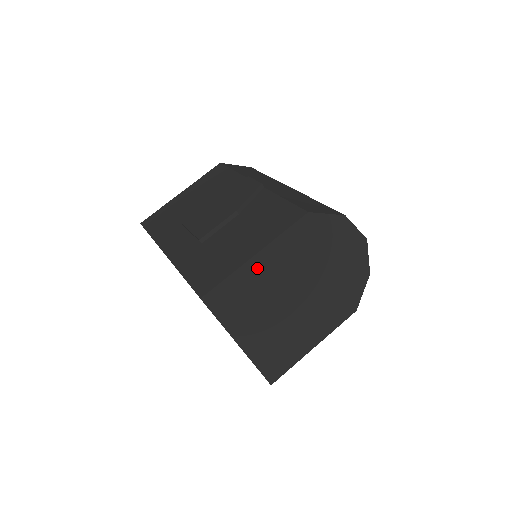
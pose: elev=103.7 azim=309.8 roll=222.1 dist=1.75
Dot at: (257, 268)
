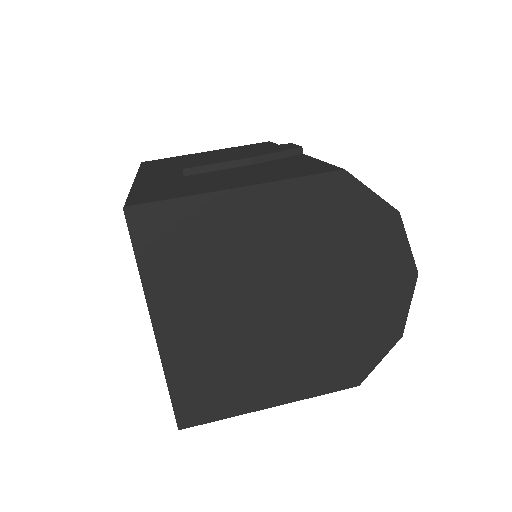
Dot at: (231, 213)
